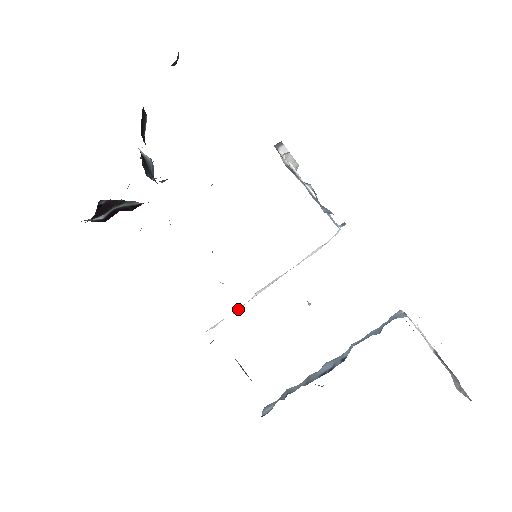
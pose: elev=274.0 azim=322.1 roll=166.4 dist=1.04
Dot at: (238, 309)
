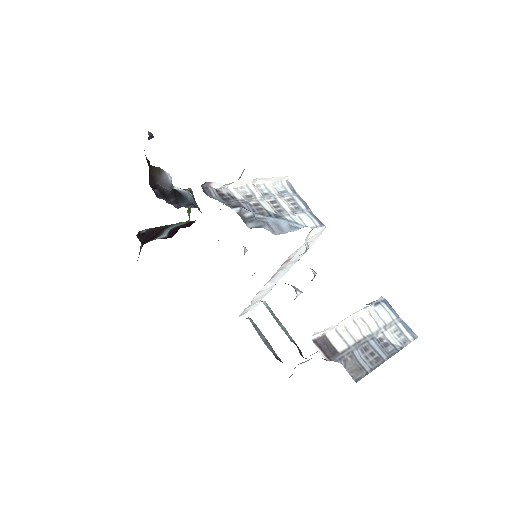
Dot at: (258, 296)
